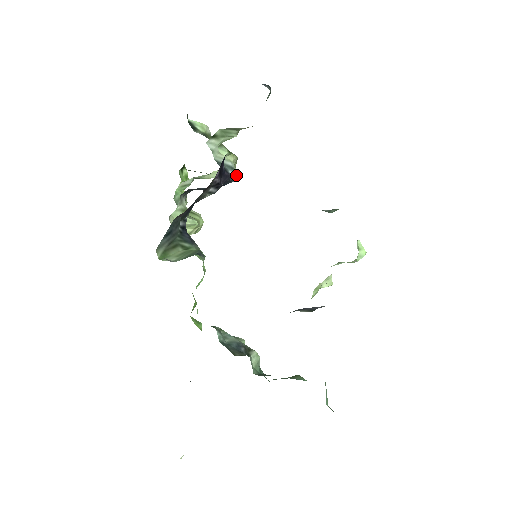
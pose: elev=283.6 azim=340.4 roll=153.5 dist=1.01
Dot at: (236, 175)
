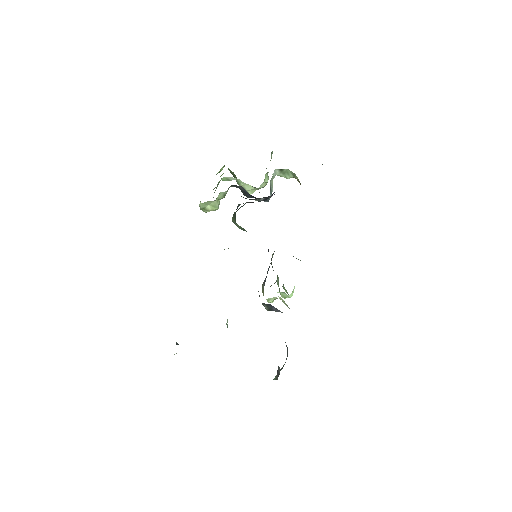
Dot at: occluded
